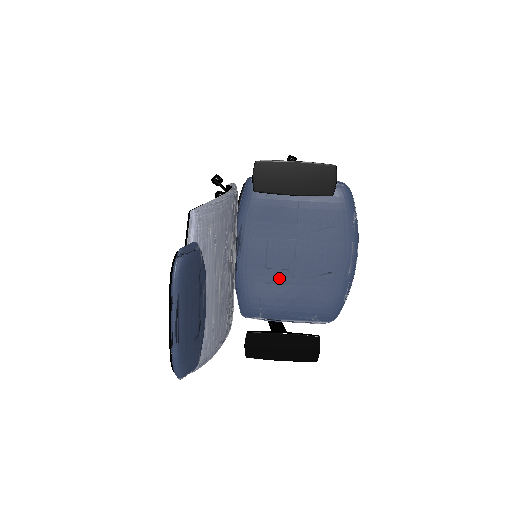
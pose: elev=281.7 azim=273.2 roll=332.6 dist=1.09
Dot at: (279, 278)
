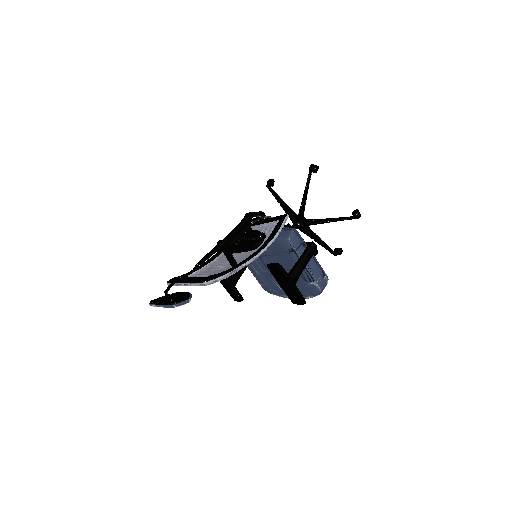
Dot at: (260, 264)
